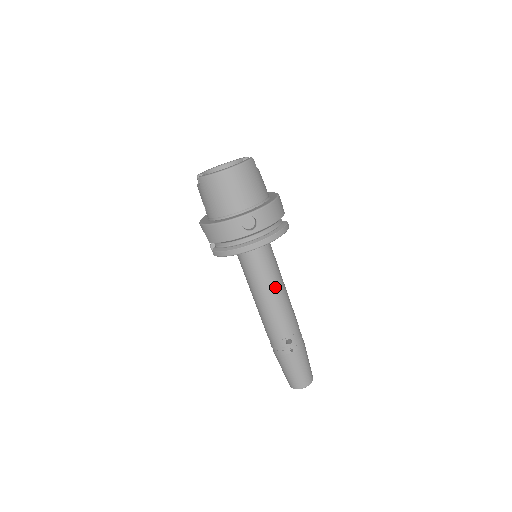
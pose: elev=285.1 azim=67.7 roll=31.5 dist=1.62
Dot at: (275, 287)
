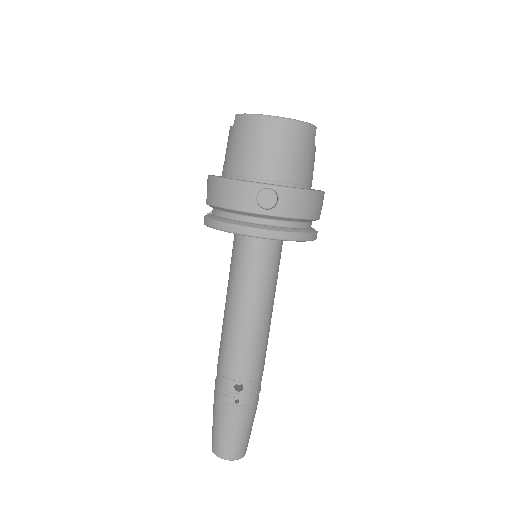
Dot at: (258, 306)
